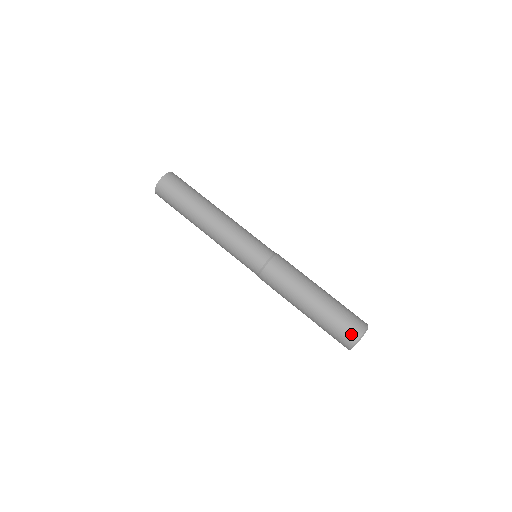
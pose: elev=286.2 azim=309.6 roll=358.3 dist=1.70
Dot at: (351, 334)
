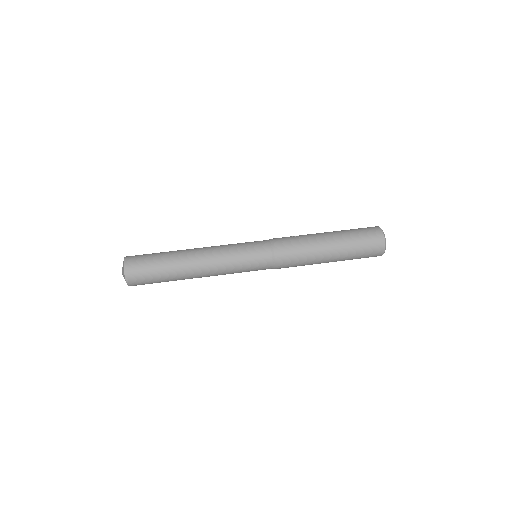
Dot at: (374, 231)
